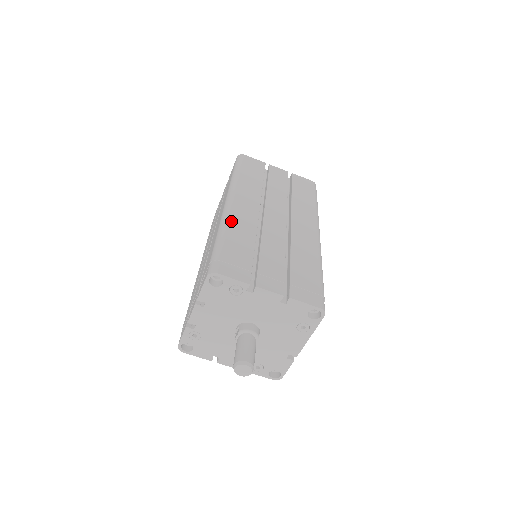
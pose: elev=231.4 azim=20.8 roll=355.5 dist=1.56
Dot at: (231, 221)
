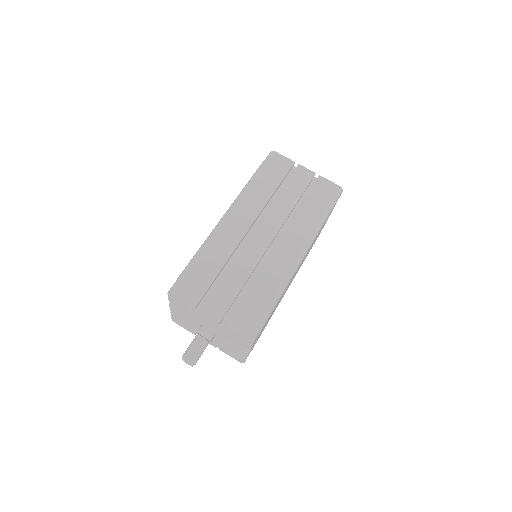
Dot at: (214, 239)
